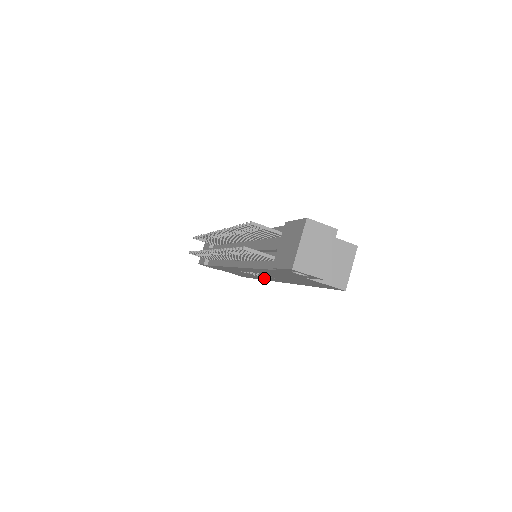
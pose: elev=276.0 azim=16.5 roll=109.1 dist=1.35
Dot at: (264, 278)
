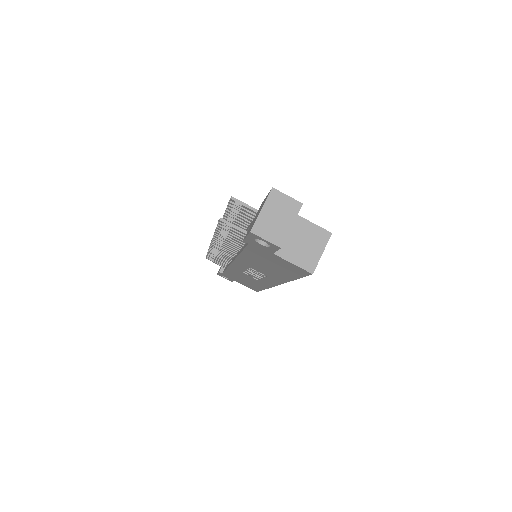
Dot at: (264, 282)
